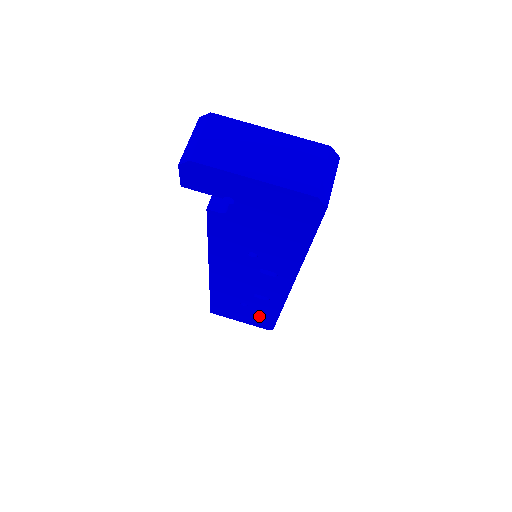
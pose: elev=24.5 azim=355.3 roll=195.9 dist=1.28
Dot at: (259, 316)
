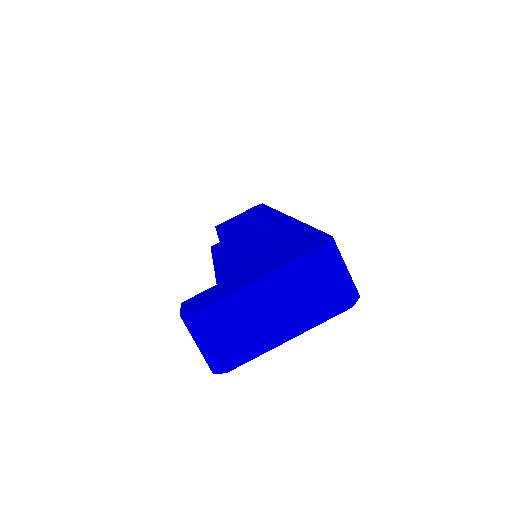
Dot at: occluded
